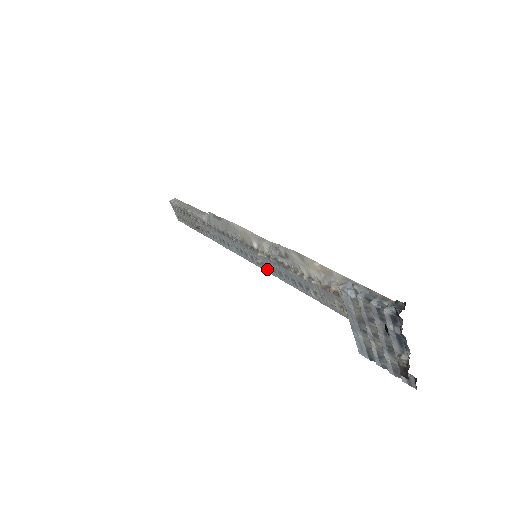
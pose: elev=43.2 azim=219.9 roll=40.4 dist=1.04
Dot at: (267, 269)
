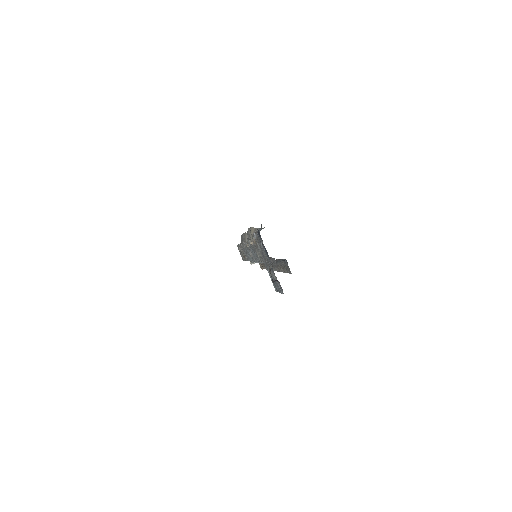
Dot at: (253, 258)
